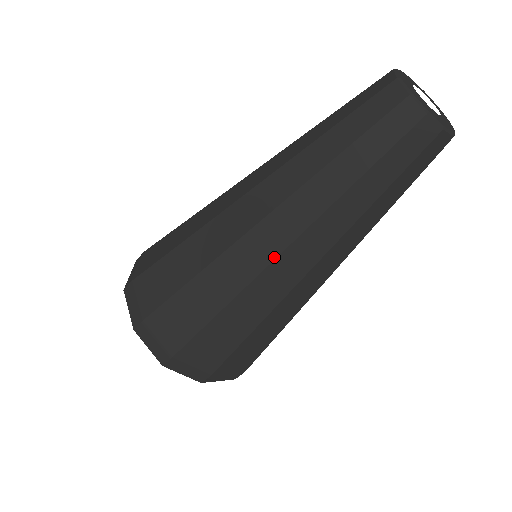
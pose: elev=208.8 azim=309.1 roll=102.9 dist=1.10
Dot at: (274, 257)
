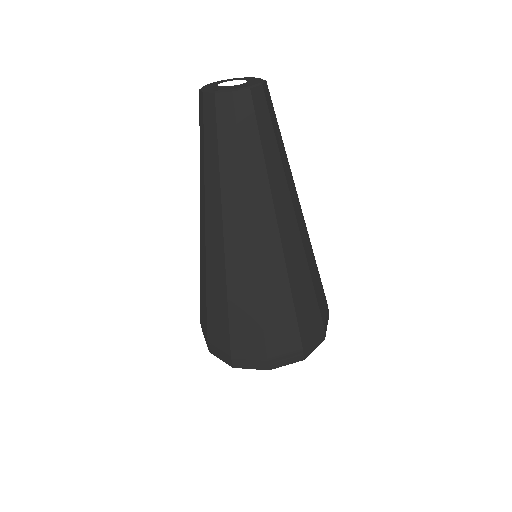
Dot at: (223, 243)
